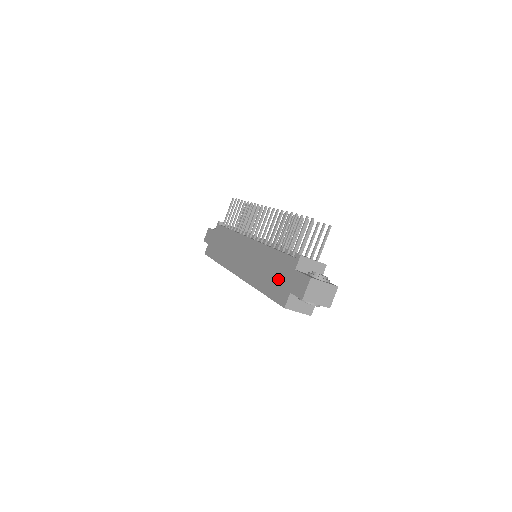
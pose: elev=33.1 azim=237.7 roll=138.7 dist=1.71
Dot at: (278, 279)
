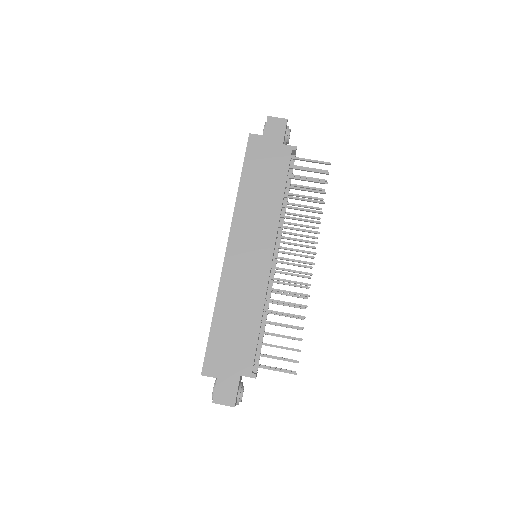
Dot at: (229, 349)
